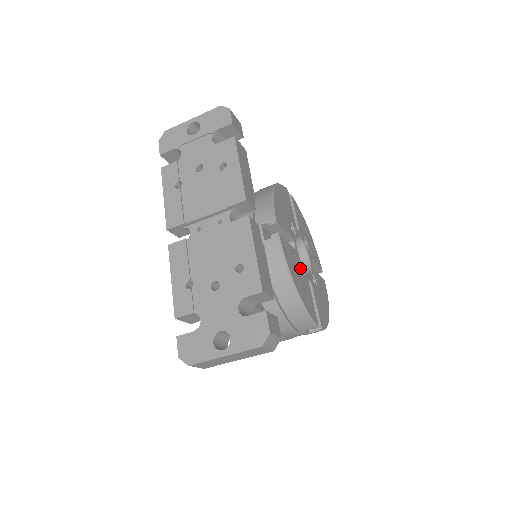
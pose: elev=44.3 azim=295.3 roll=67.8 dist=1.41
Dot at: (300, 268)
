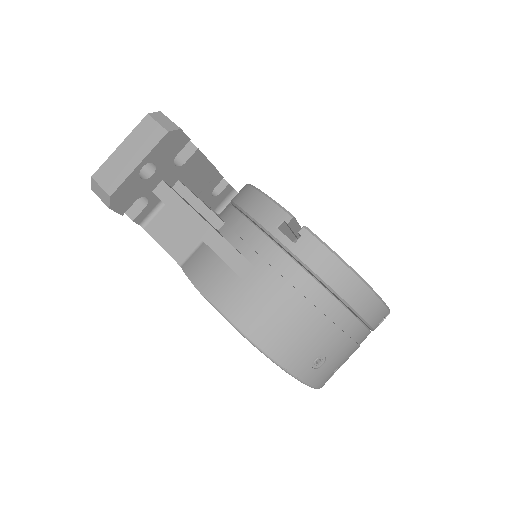
Dot at: occluded
